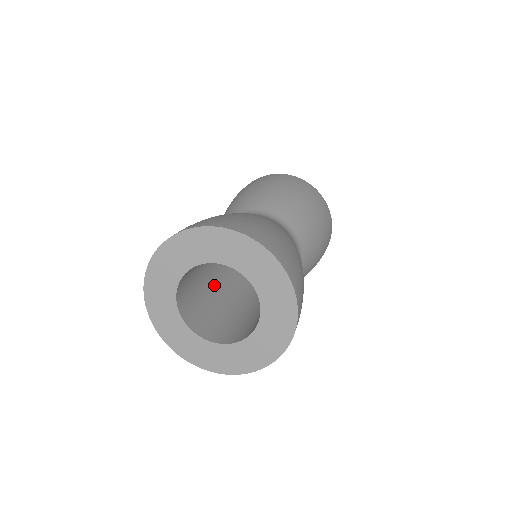
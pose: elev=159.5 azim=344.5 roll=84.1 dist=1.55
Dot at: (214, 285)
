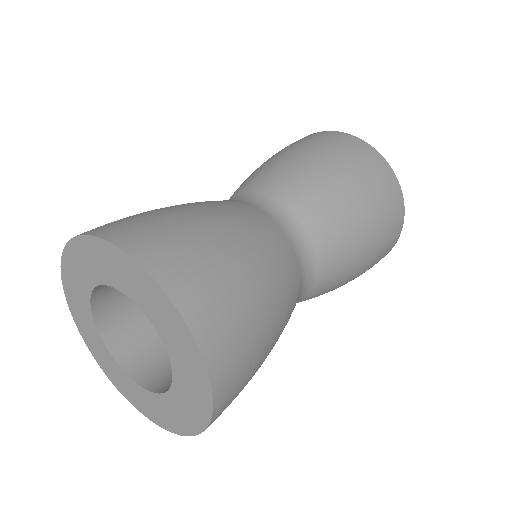
Dot at: occluded
